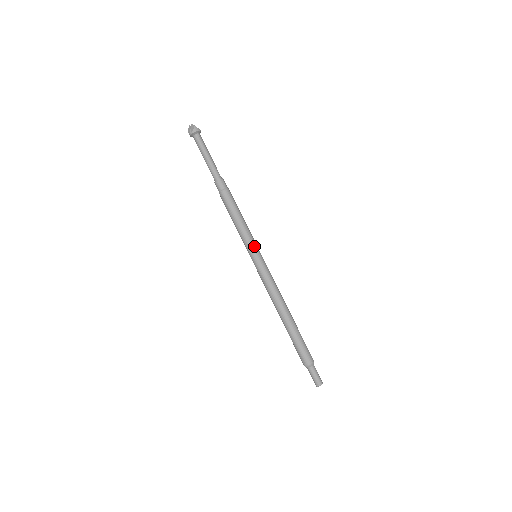
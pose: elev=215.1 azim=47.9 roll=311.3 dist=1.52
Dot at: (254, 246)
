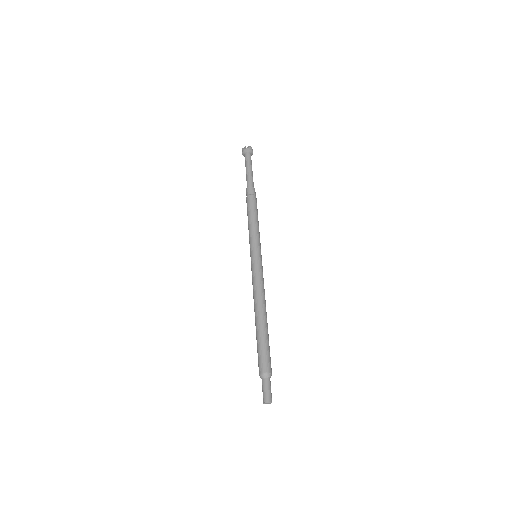
Dot at: (259, 246)
